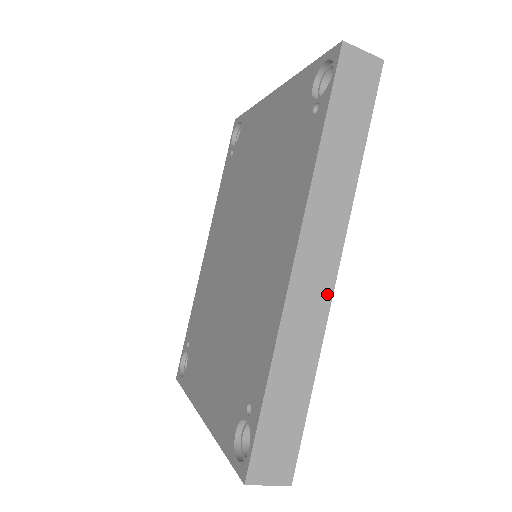
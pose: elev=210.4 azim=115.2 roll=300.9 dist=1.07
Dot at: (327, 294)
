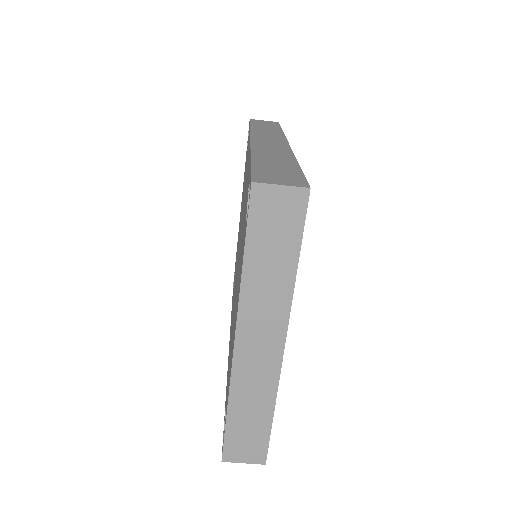
Dot at: (285, 147)
